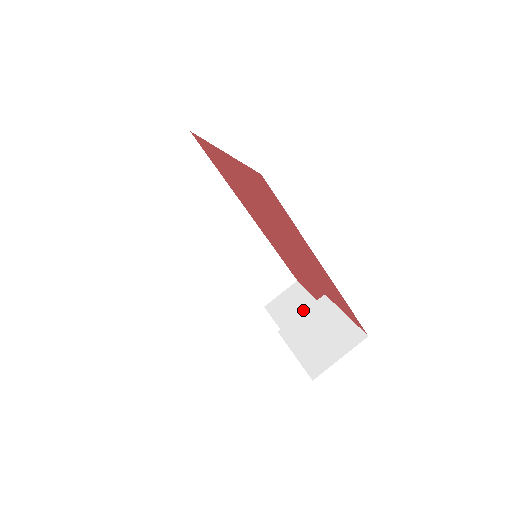
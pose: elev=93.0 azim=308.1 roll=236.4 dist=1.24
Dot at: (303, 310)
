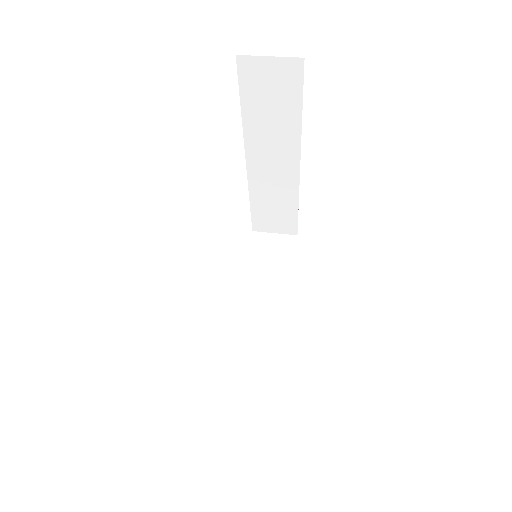
Dot at: occluded
